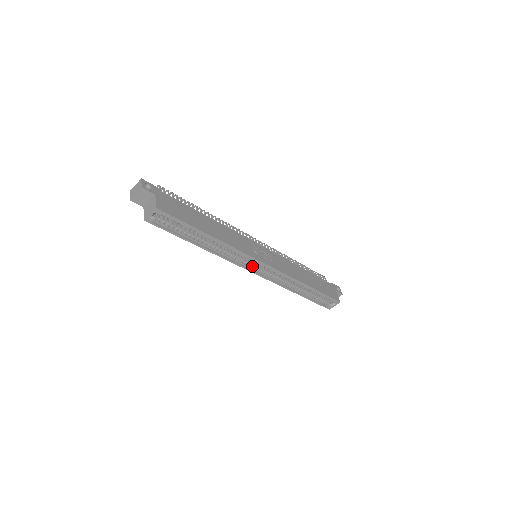
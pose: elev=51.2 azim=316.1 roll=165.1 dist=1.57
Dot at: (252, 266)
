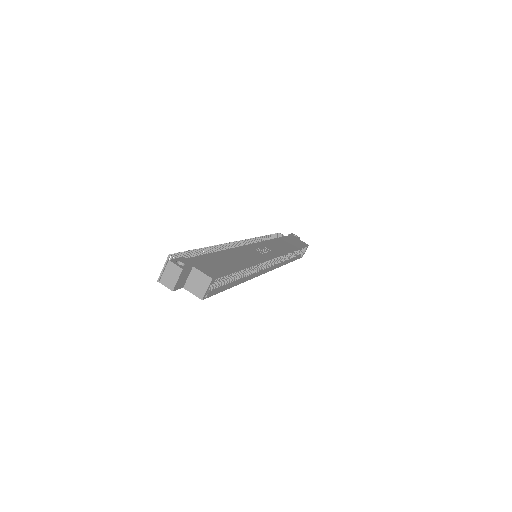
Dot at: occluded
